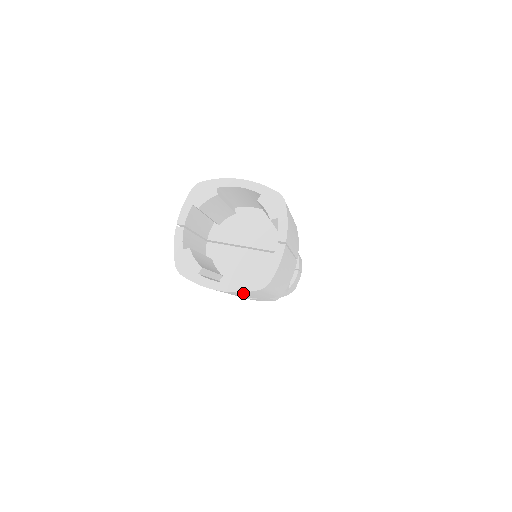
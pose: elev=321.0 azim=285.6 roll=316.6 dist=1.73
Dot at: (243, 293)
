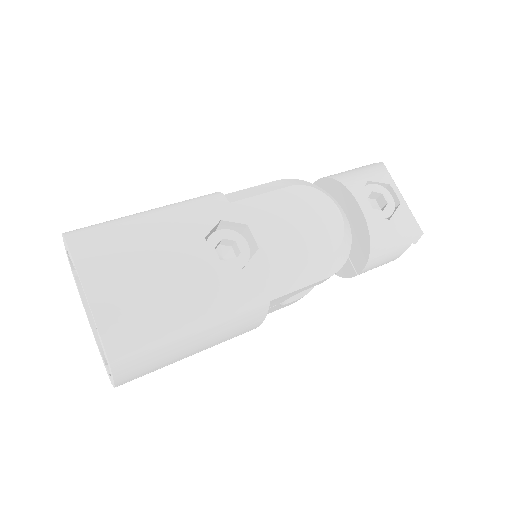
Dot at: occluded
